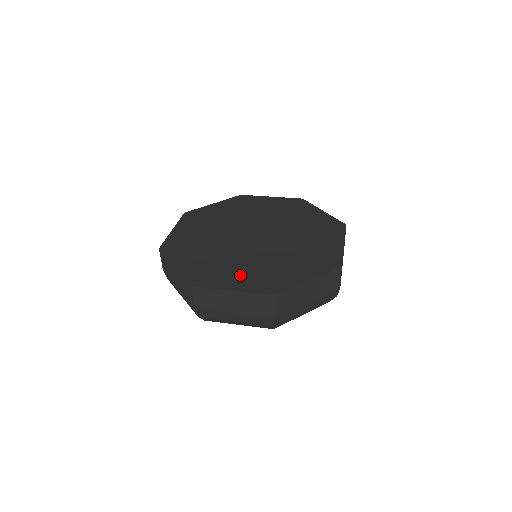
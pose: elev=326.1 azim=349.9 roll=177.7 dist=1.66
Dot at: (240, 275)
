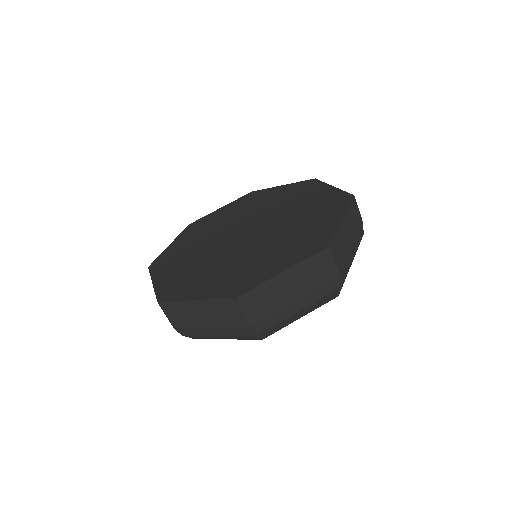
Dot at: (210, 280)
